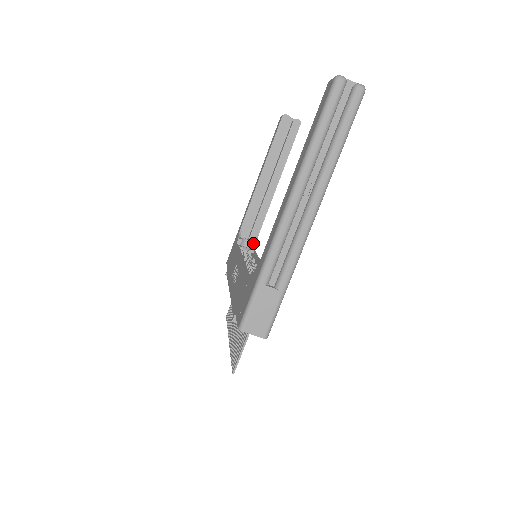
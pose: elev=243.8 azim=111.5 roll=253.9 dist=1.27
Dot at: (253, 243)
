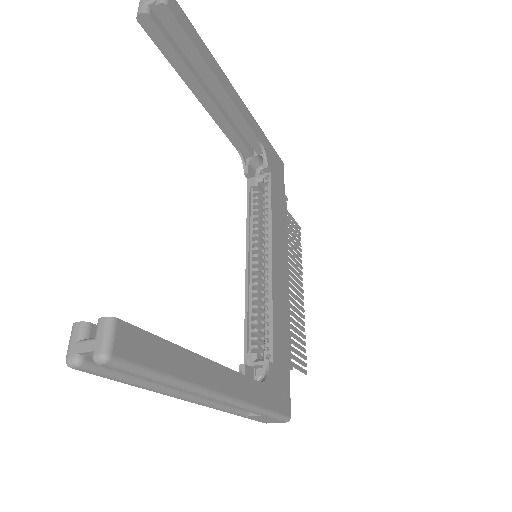
Dot at: occluded
